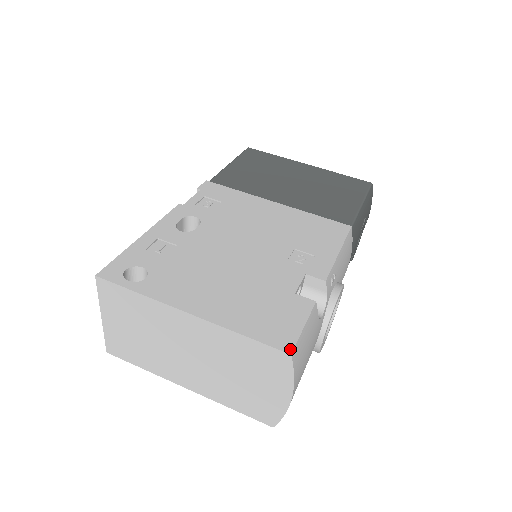
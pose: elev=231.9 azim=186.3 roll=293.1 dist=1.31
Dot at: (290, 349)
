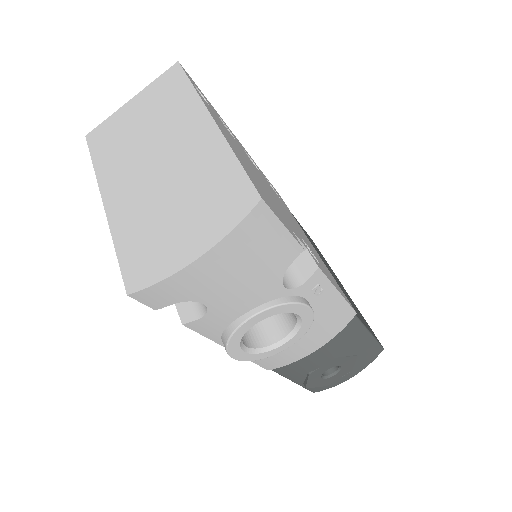
Dot at: (264, 199)
